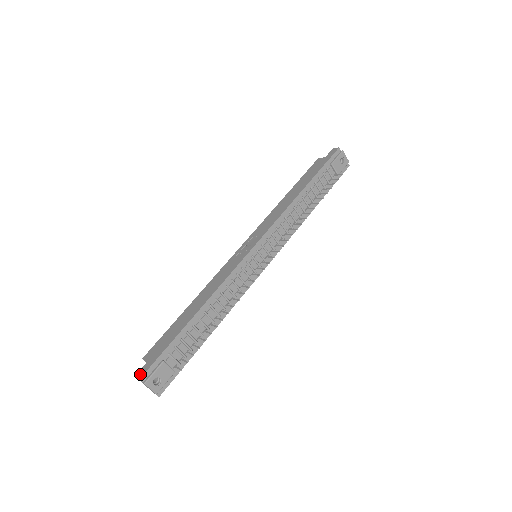
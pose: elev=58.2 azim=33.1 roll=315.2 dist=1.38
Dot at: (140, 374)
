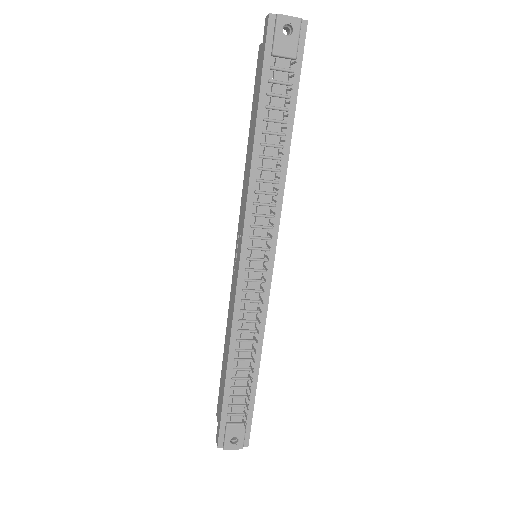
Dot at: (216, 440)
